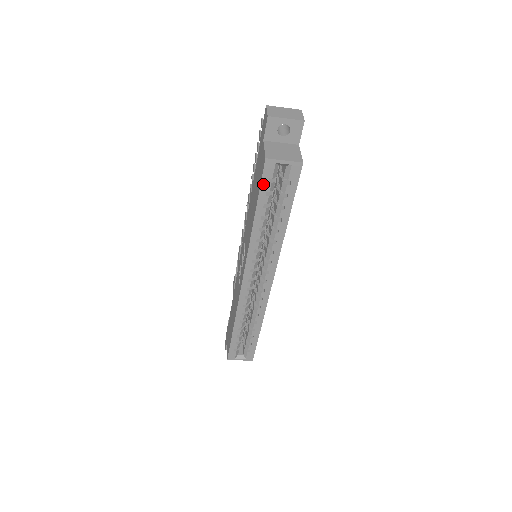
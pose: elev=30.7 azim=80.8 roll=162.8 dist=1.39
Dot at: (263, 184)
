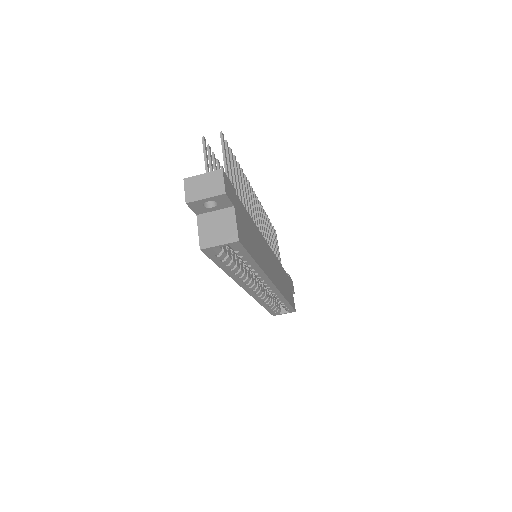
Dot at: (213, 259)
